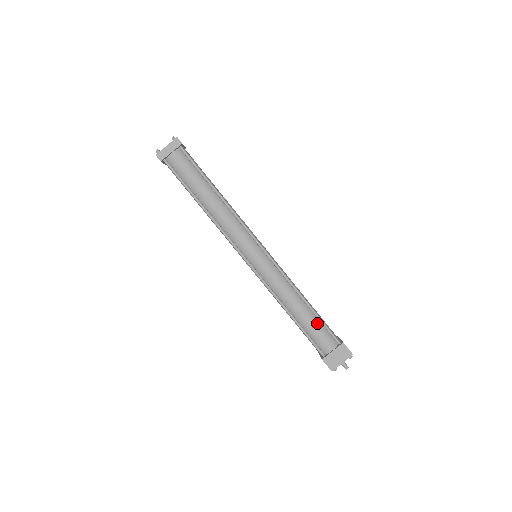
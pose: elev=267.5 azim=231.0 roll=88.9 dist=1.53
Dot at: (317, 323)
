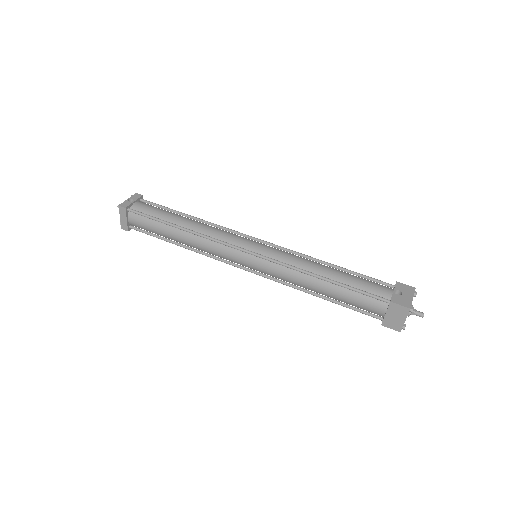
Dot at: (351, 293)
